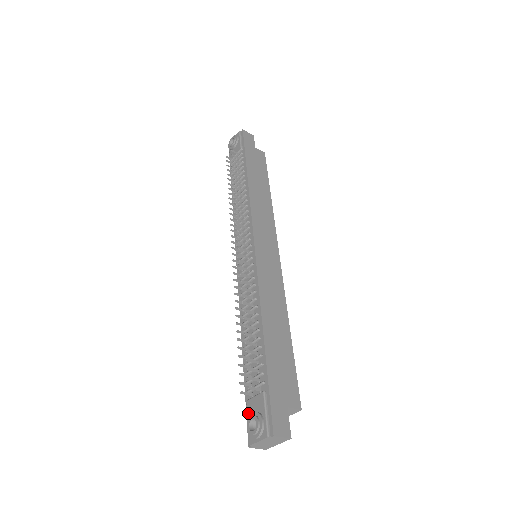
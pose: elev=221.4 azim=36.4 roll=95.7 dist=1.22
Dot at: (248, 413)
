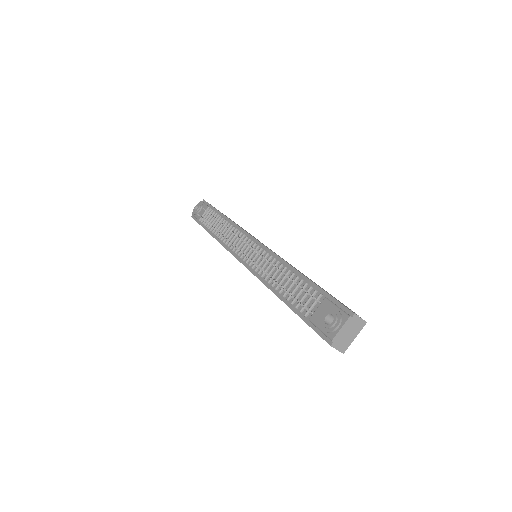
Dot at: (316, 323)
